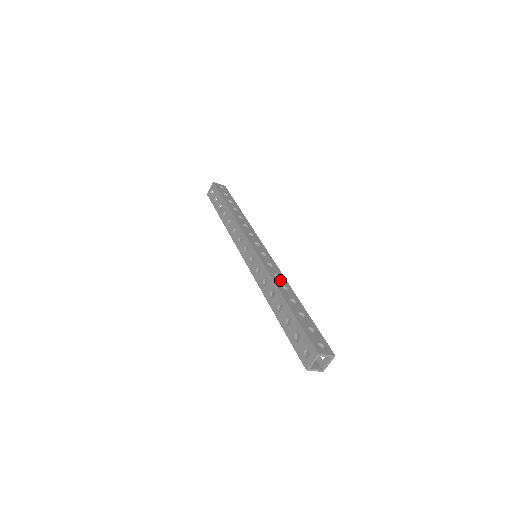
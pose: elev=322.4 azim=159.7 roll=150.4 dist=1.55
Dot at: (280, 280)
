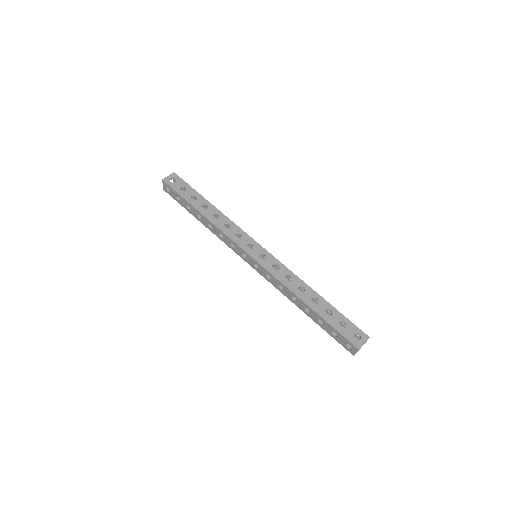
Dot at: (292, 282)
